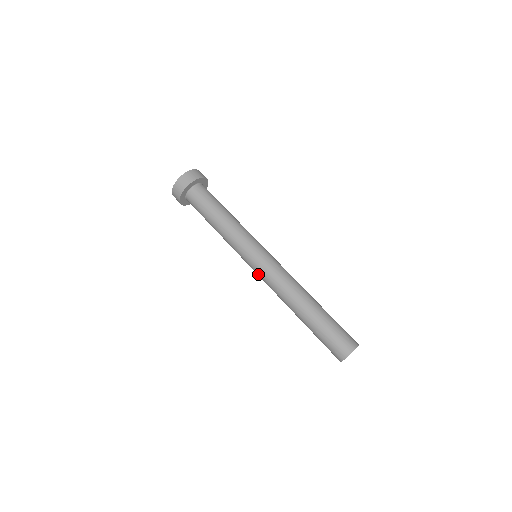
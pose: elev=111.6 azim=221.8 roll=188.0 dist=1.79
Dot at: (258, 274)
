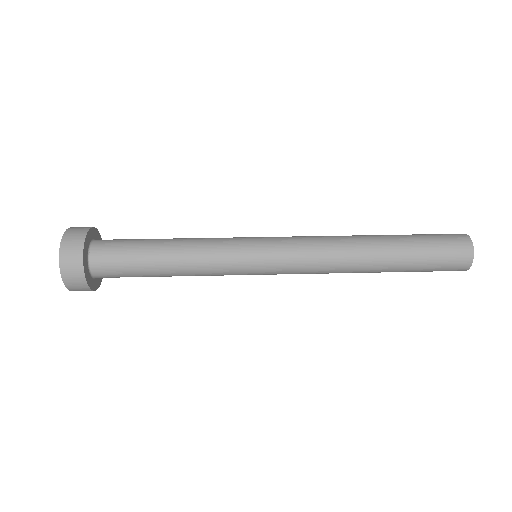
Dot at: (283, 272)
